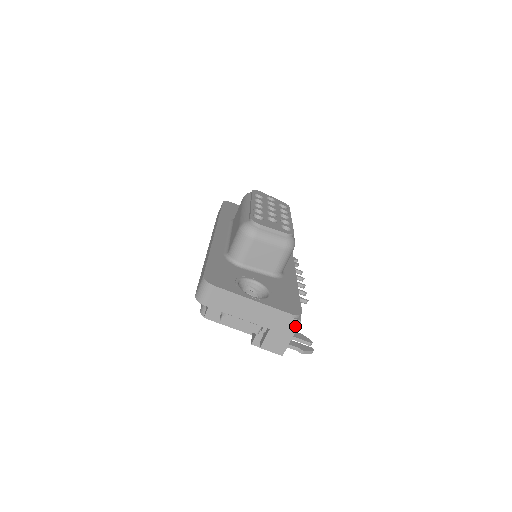
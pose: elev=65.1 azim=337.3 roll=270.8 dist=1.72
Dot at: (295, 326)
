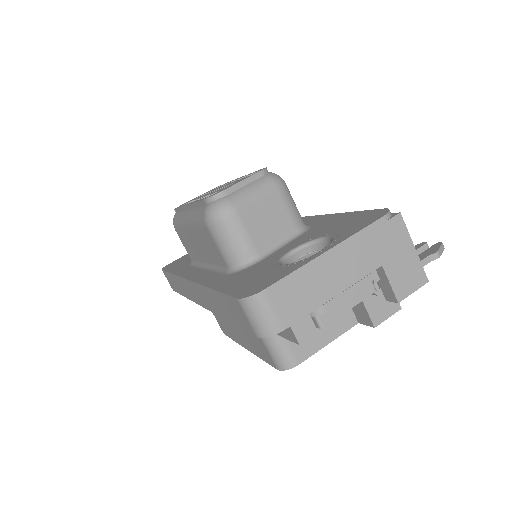
Dot at: (401, 227)
